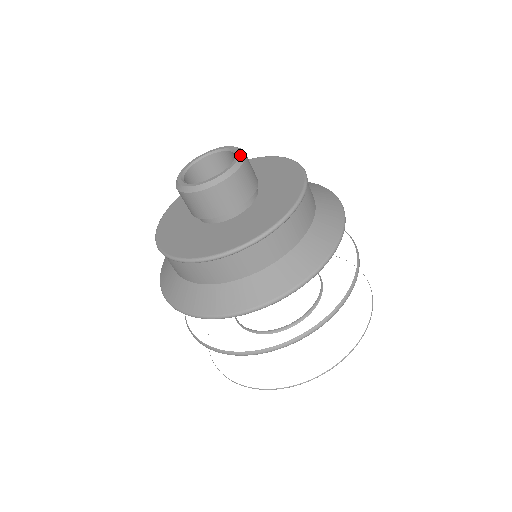
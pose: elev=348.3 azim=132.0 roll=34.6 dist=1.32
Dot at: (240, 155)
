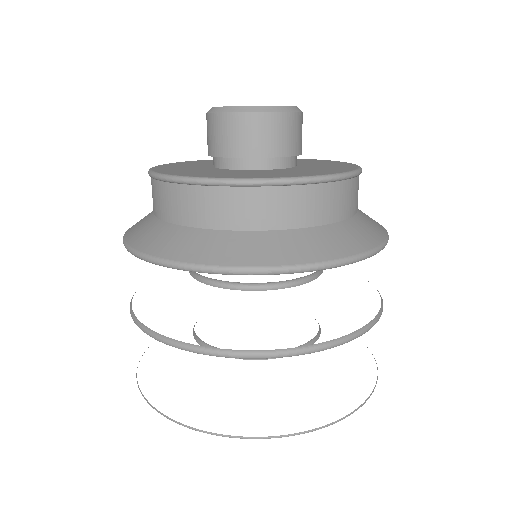
Dot at: occluded
